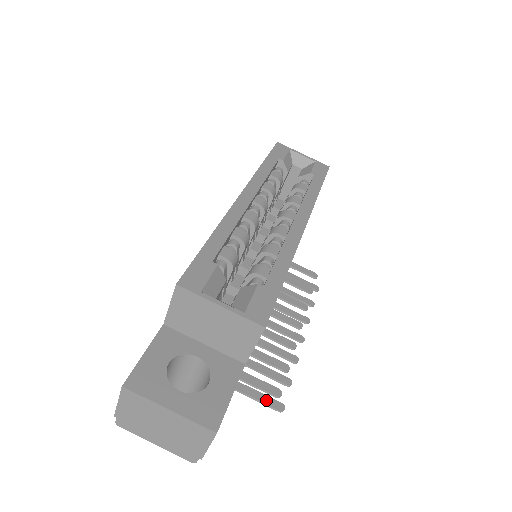
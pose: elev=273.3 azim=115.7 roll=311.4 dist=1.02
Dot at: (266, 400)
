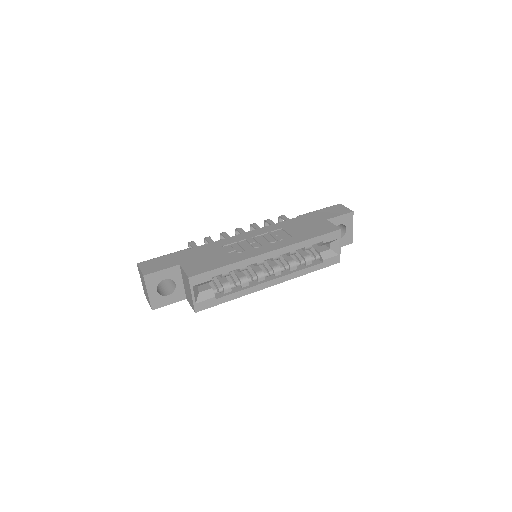
Dot at: occluded
